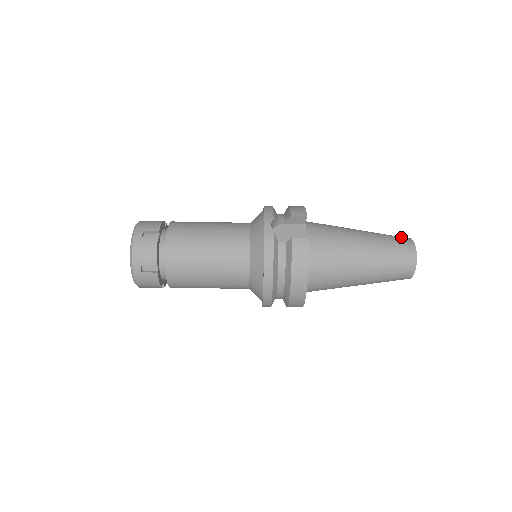
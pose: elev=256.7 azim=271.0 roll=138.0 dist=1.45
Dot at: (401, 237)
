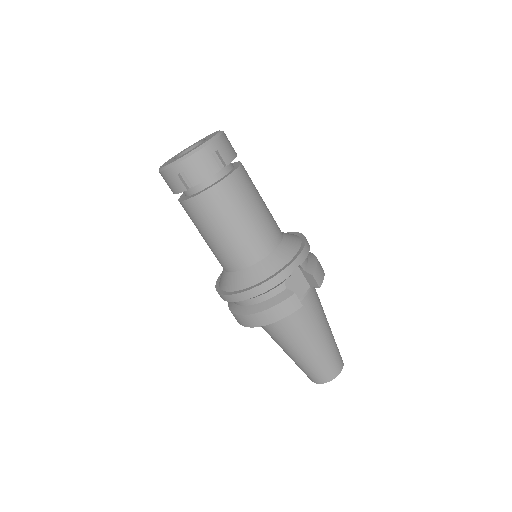
Dot at: occluded
